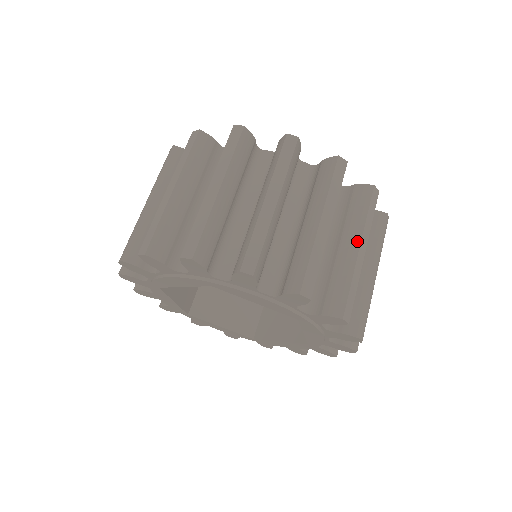
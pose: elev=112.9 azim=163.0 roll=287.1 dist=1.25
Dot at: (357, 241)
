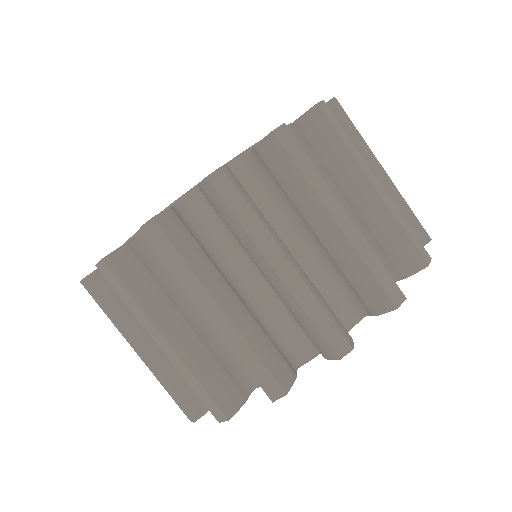
Dot at: (326, 217)
